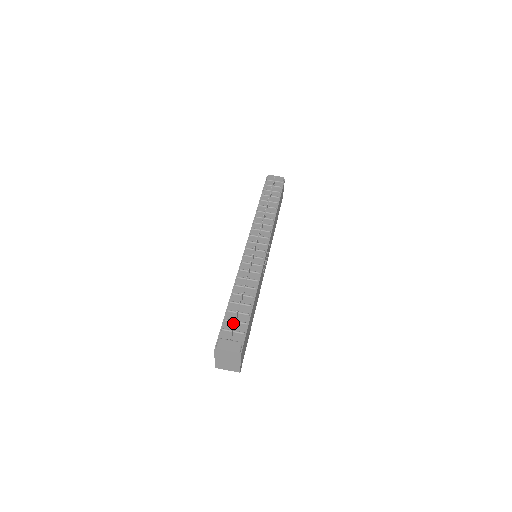
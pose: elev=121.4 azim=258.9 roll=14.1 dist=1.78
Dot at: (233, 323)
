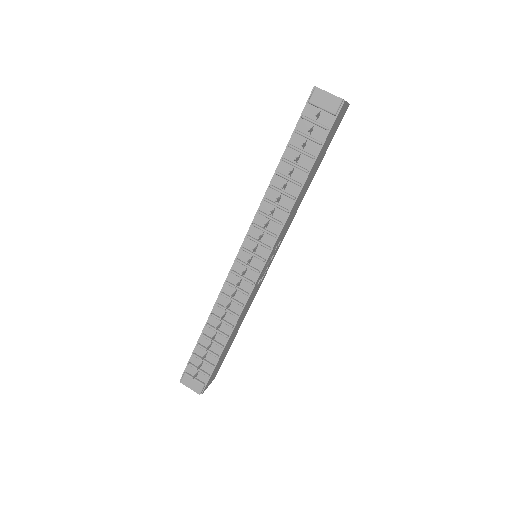
Dot at: occluded
